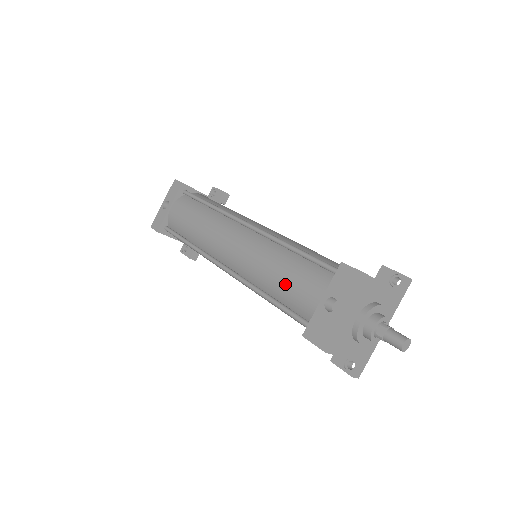
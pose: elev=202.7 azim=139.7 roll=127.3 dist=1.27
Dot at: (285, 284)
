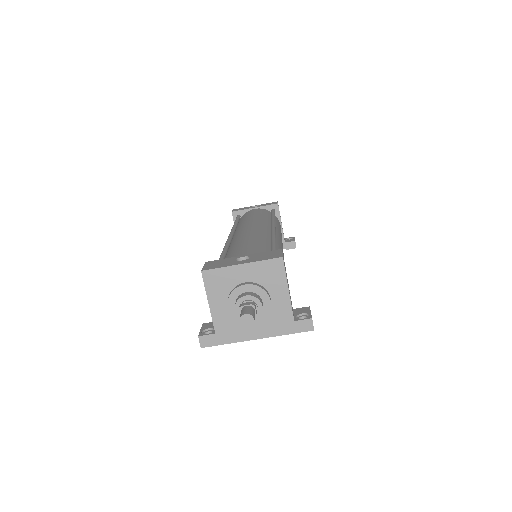
Dot at: (241, 247)
